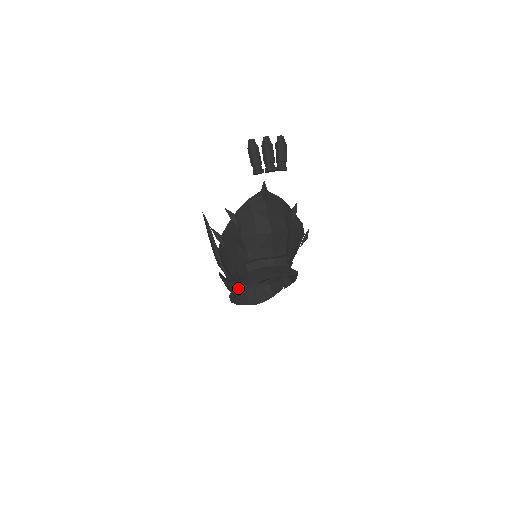
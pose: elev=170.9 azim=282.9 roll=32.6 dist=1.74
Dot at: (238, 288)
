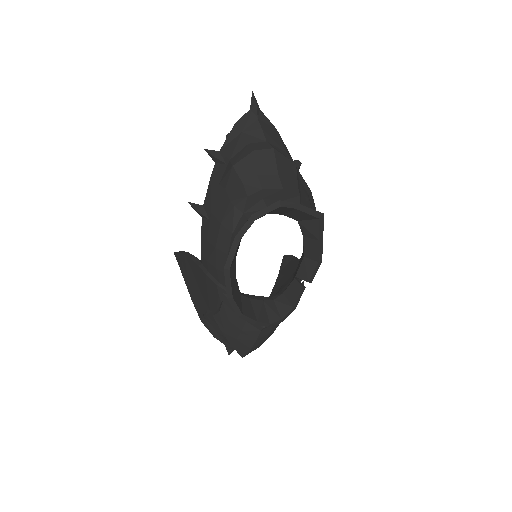
Dot at: (237, 236)
